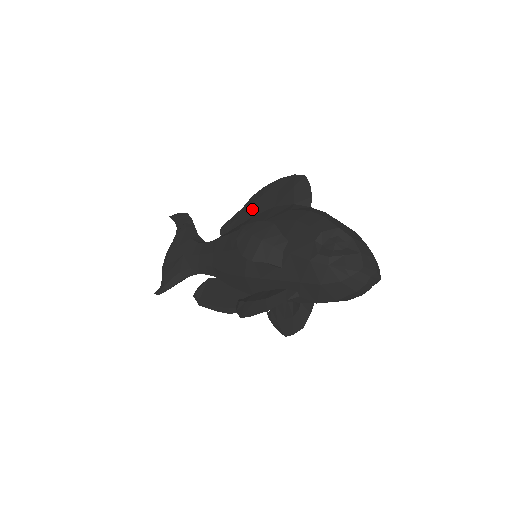
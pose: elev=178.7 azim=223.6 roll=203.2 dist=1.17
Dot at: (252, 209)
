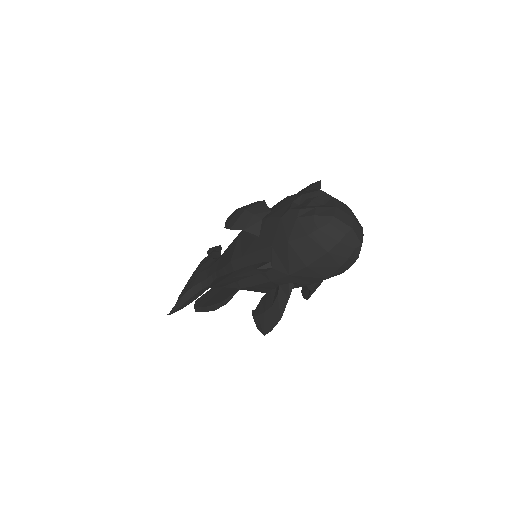
Dot at: occluded
